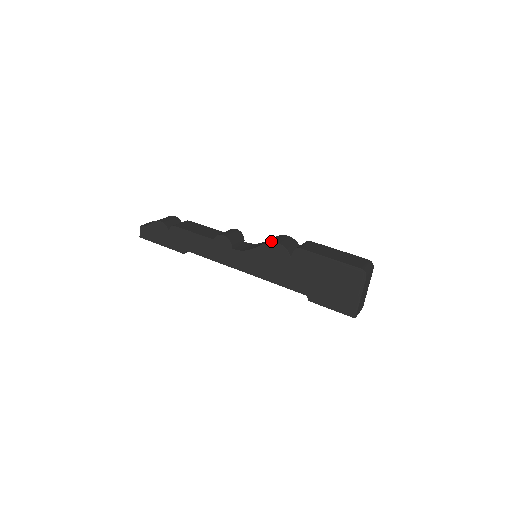
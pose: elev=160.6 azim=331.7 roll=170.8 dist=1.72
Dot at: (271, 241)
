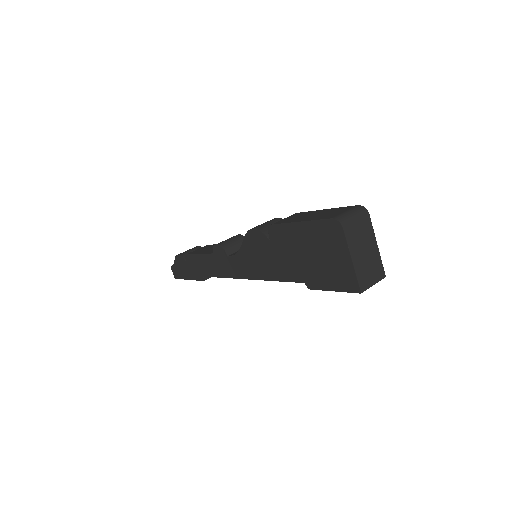
Dot at: (248, 230)
